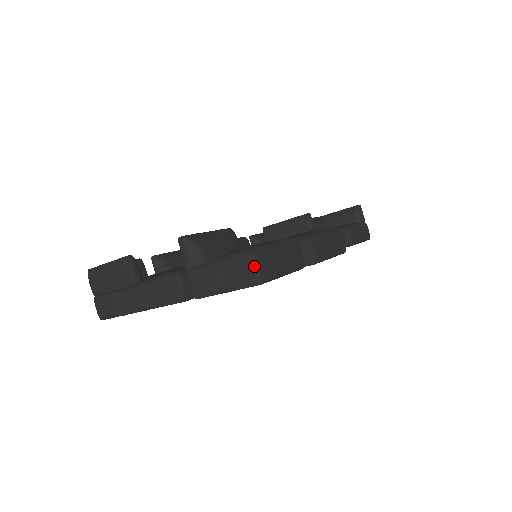
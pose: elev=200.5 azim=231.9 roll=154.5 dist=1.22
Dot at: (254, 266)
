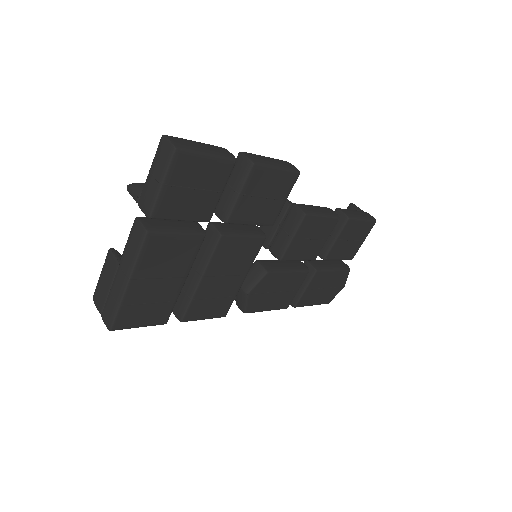
Dot at: (166, 141)
